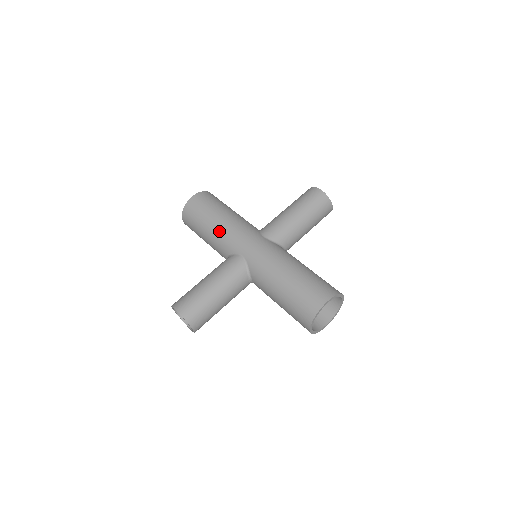
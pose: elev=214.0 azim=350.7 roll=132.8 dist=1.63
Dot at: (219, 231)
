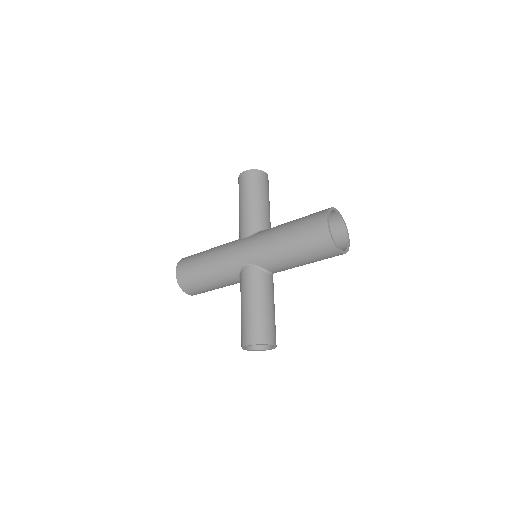
Dot at: (215, 269)
